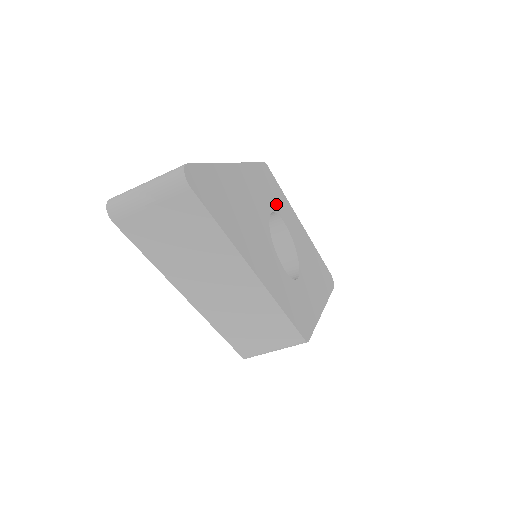
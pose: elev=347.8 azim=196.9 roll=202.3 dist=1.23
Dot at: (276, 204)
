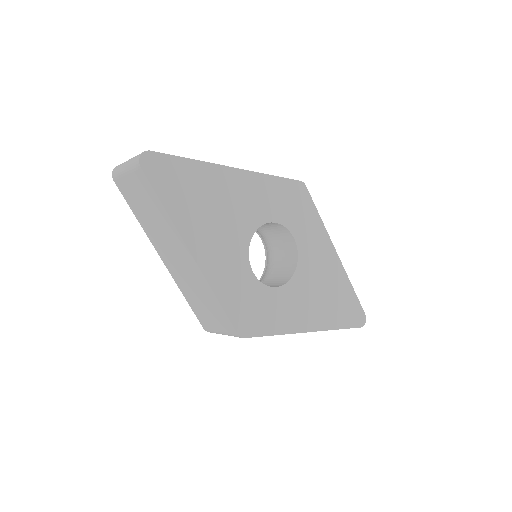
Dot at: (291, 219)
